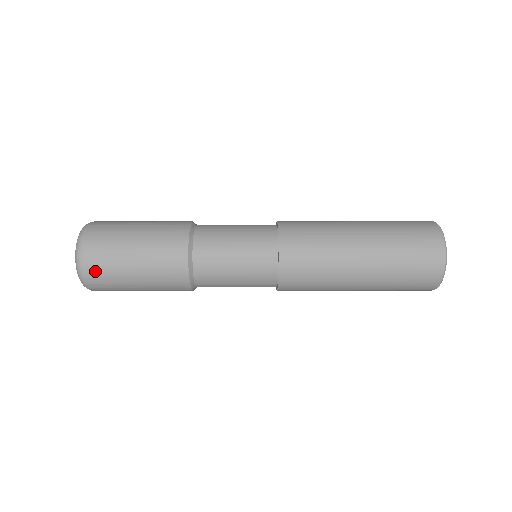
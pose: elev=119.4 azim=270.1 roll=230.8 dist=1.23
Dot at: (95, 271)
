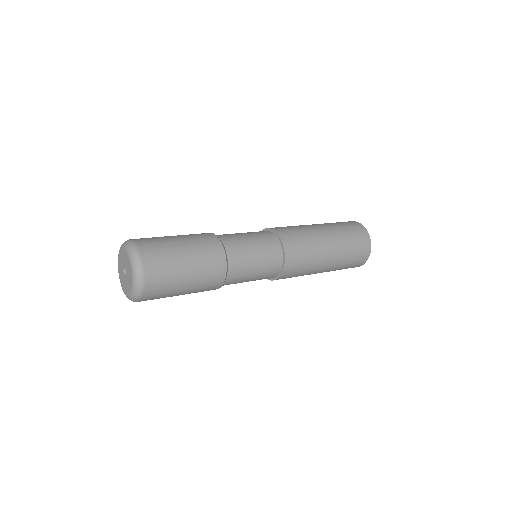
Dot at: (154, 278)
